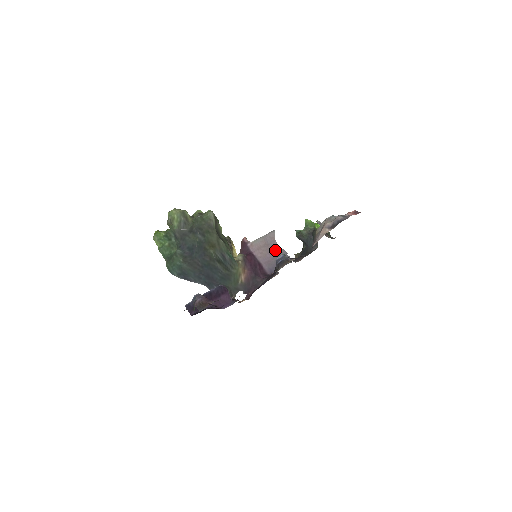
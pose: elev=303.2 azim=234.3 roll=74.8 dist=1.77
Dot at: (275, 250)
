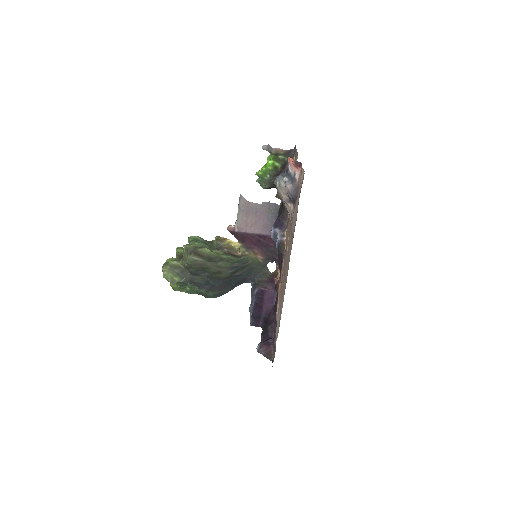
Dot at: (258, 210)
